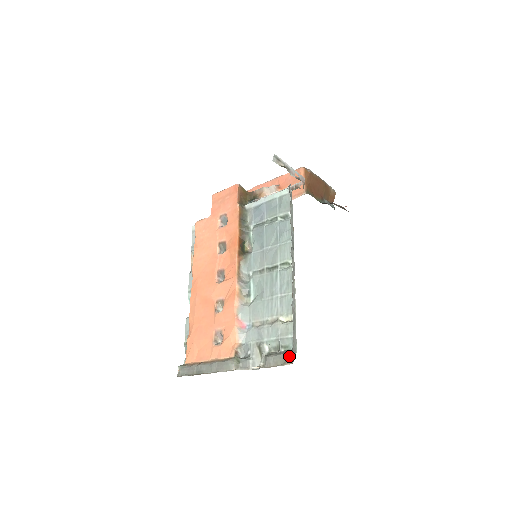
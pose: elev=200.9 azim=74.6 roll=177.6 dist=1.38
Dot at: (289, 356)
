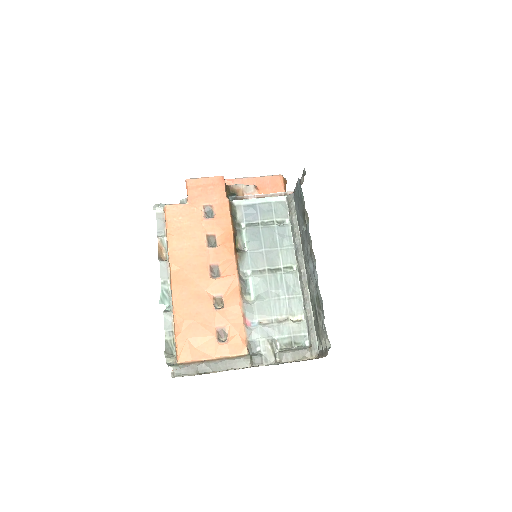
Dot at: (308, 352)
